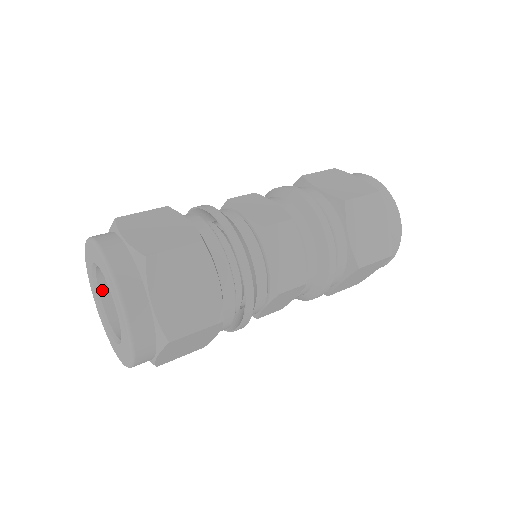
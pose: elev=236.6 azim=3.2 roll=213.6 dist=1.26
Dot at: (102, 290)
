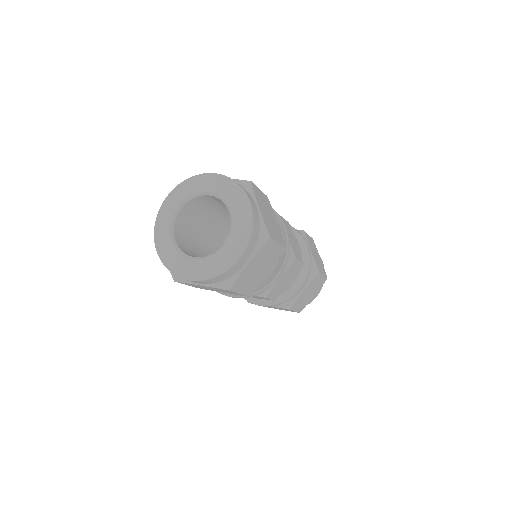
Dot at: (188, 204)
